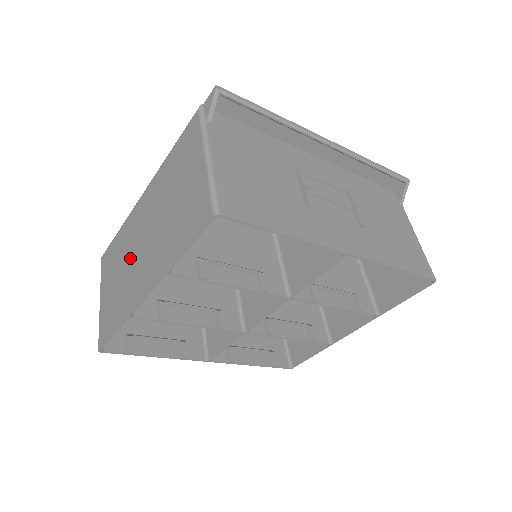
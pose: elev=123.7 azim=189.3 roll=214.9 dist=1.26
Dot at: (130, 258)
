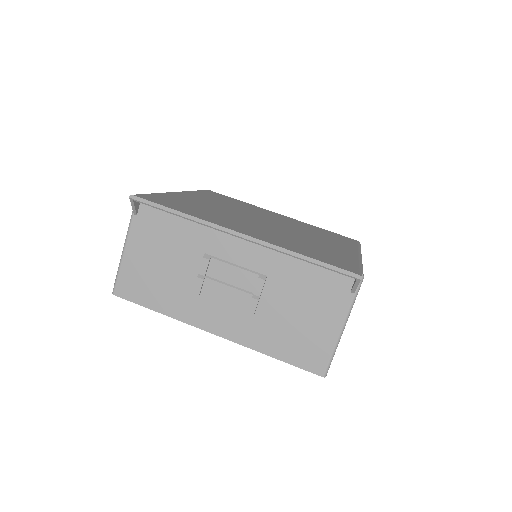
Dot at: occluded
